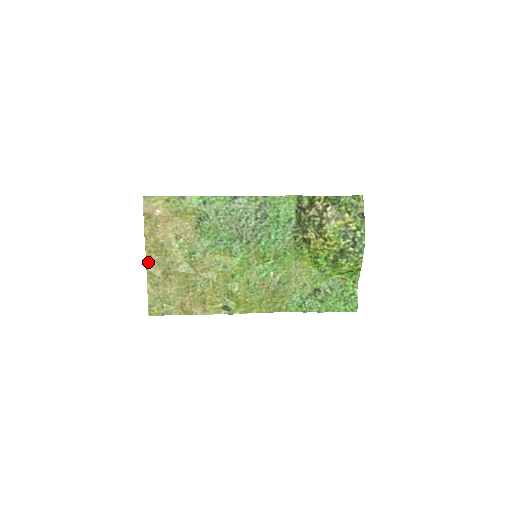
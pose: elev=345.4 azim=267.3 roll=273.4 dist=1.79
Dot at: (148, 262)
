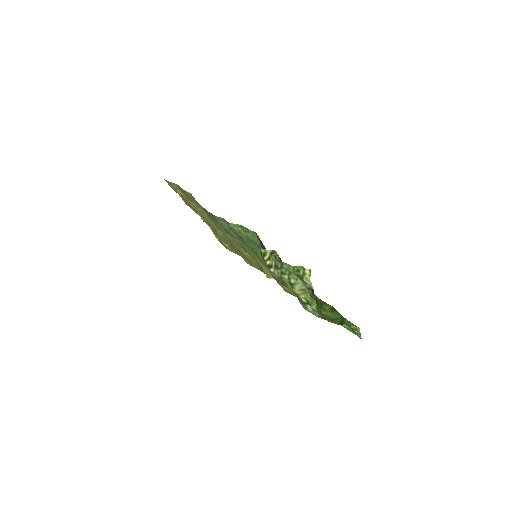
Dot at: (201, 217)
